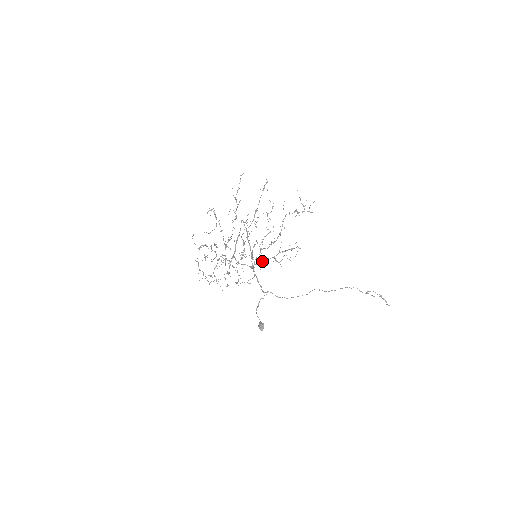
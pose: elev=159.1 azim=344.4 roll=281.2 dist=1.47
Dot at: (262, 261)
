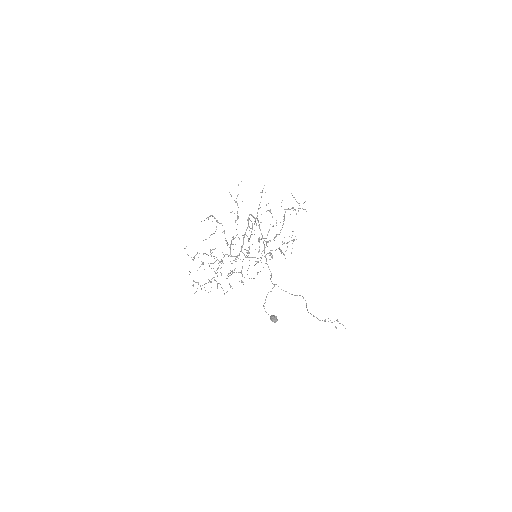
Dot at: (269, 253)
